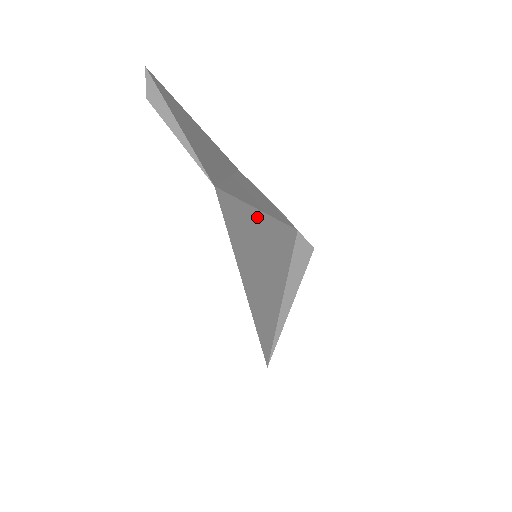
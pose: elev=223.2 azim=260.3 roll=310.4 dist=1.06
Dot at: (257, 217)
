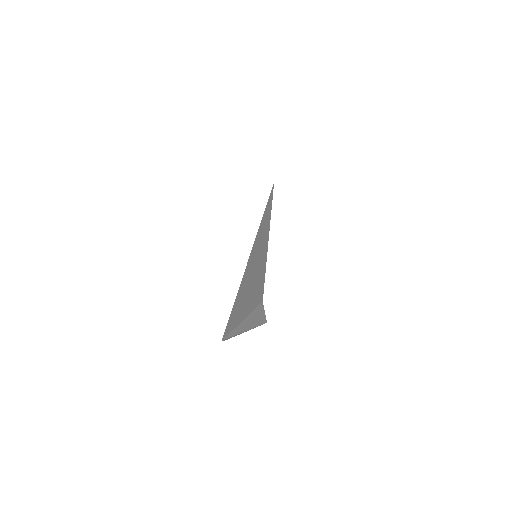
Dot at: (267, 237)
